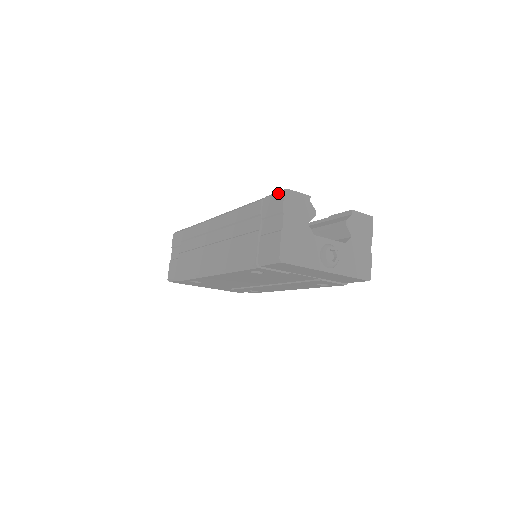
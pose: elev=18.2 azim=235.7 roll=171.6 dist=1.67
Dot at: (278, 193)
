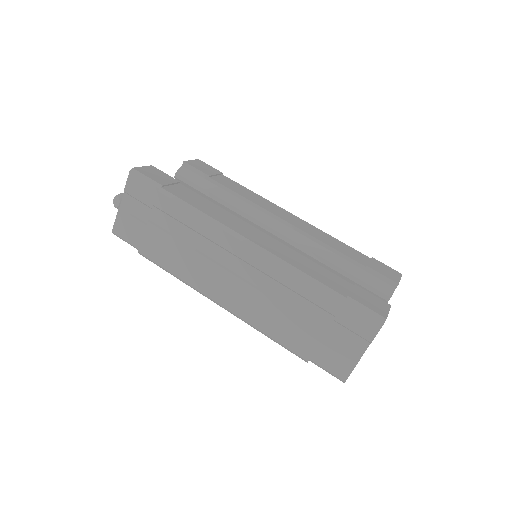
Dot at: (374, 317)
